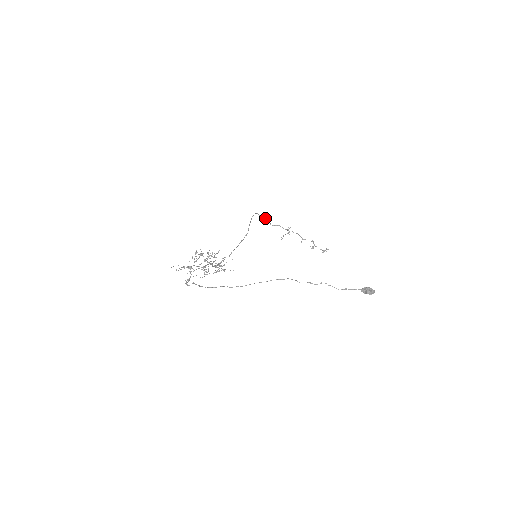
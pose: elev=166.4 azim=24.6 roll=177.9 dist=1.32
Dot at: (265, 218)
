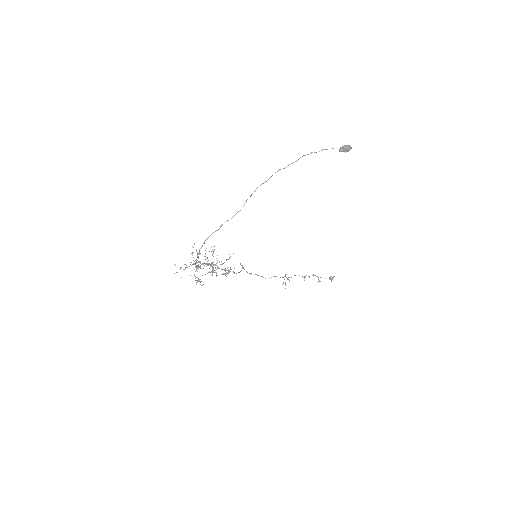
Dot at: (257, 275)
